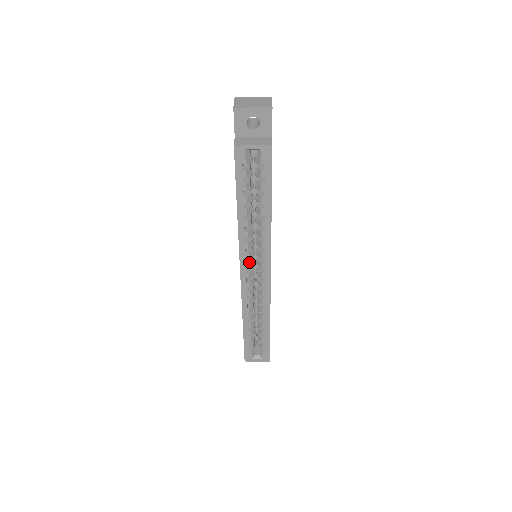
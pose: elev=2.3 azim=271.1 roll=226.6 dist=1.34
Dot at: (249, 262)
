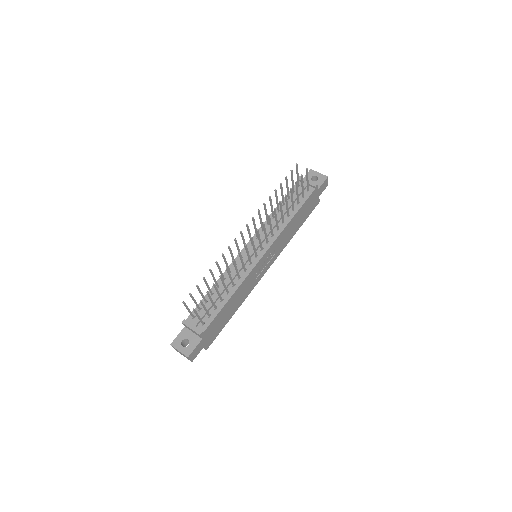
Dot at: occluded
